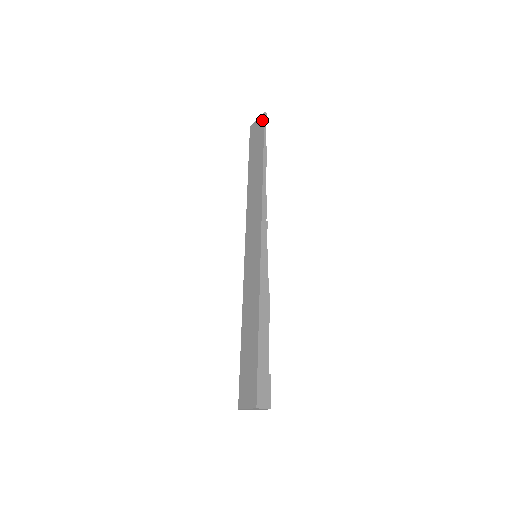
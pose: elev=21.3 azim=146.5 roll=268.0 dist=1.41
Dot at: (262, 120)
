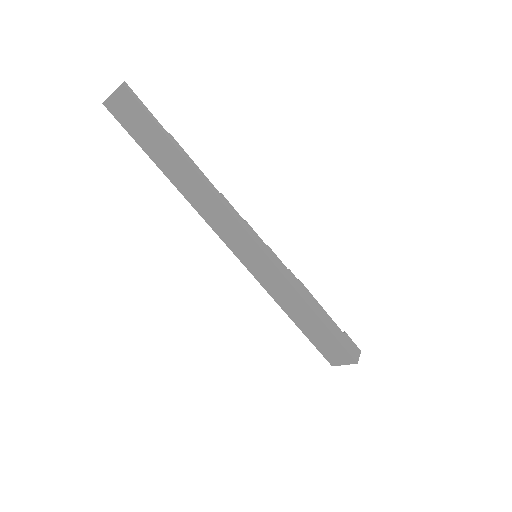
Dot at: (128, 97)
